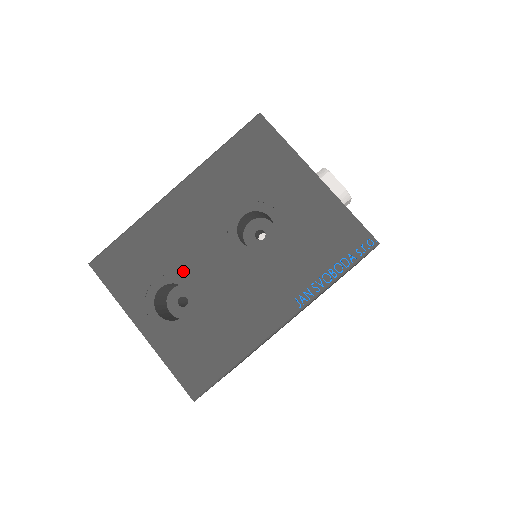
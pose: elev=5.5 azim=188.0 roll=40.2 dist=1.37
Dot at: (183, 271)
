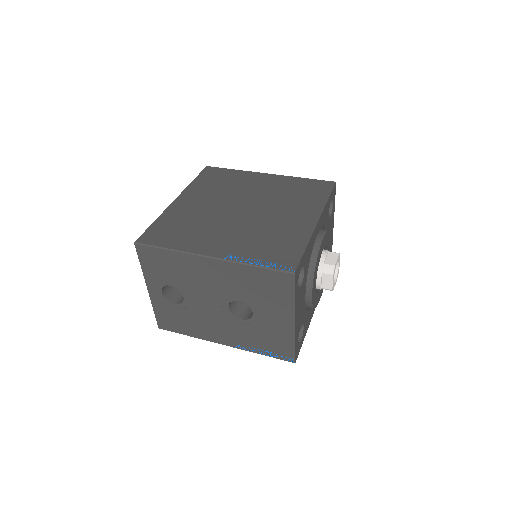
Dot at: (188, 291)
